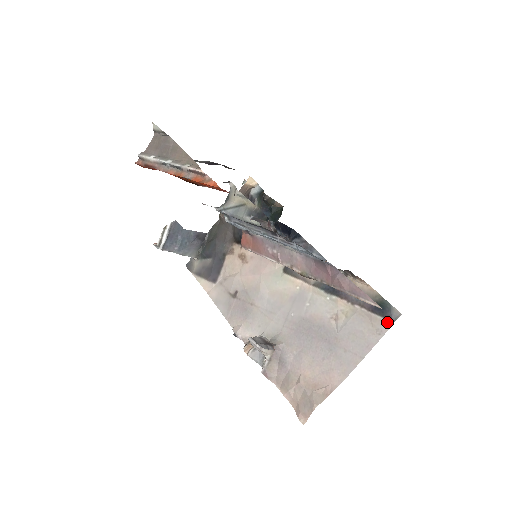
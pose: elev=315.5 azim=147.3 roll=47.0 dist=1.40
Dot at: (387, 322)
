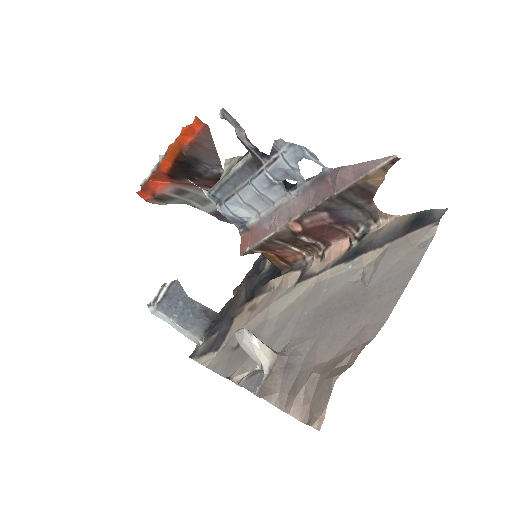
Dot at: (430, 227)
